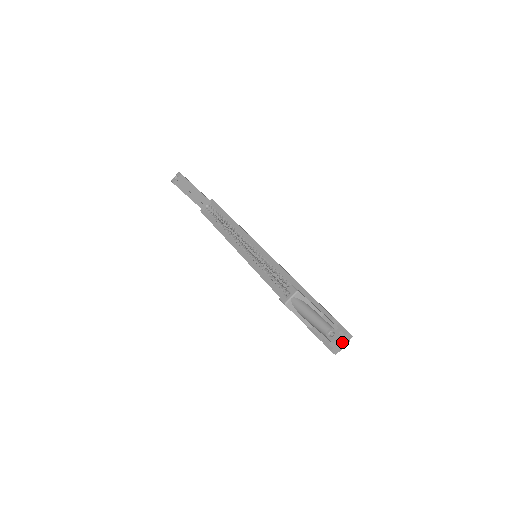
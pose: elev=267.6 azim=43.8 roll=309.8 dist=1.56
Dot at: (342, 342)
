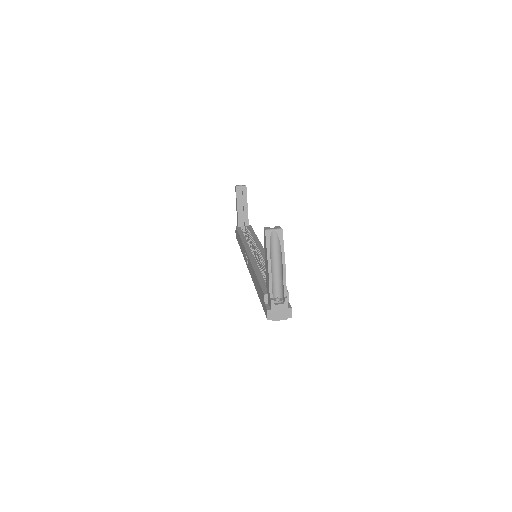
Dot at: (281, 313)
